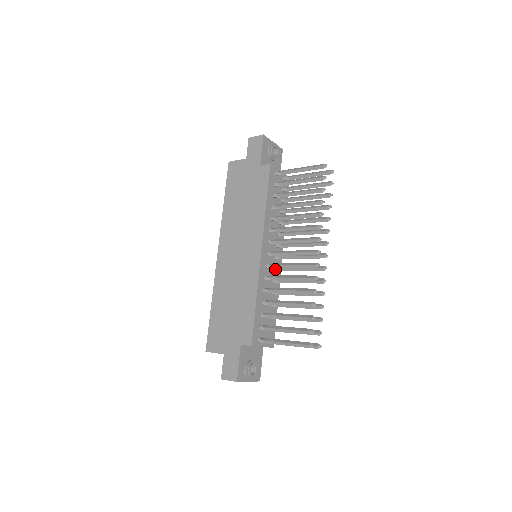
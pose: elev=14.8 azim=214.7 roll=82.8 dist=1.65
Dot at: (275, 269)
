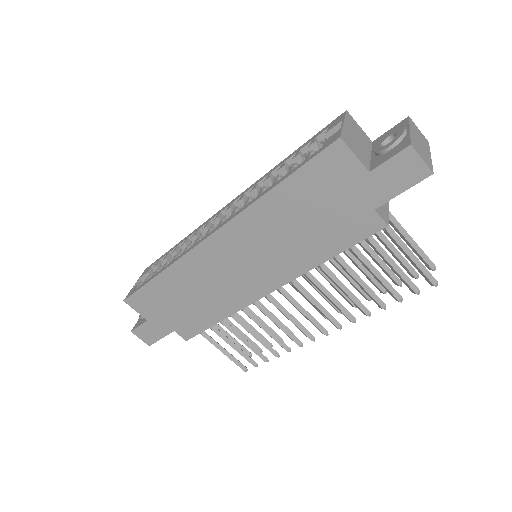
Dot at: occluded
